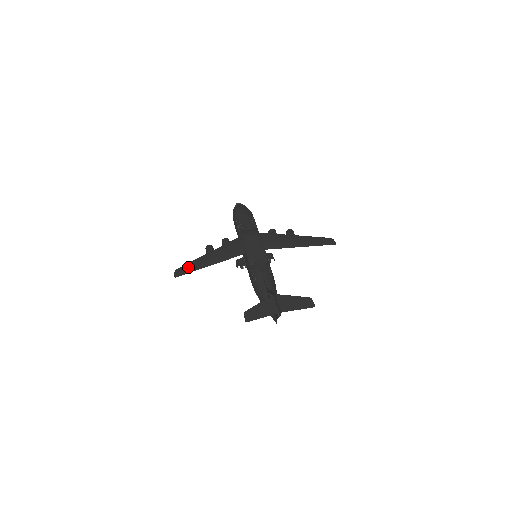
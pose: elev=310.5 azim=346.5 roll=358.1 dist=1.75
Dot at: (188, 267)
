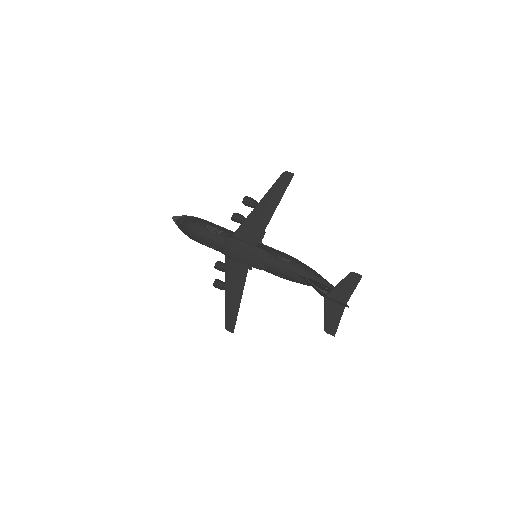
Dot at: (230, 318)
